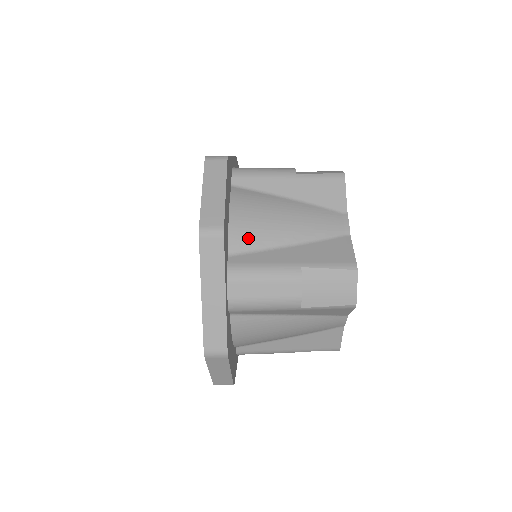
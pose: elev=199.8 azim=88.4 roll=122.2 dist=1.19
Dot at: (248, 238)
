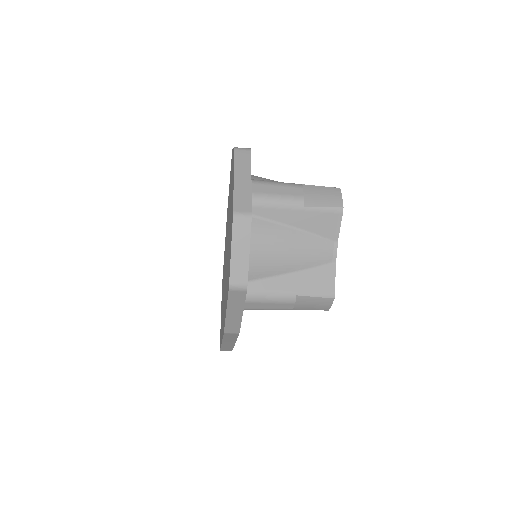
Dot at: occluded
